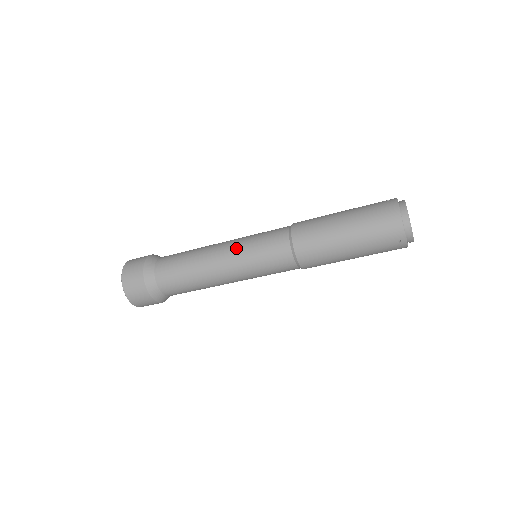
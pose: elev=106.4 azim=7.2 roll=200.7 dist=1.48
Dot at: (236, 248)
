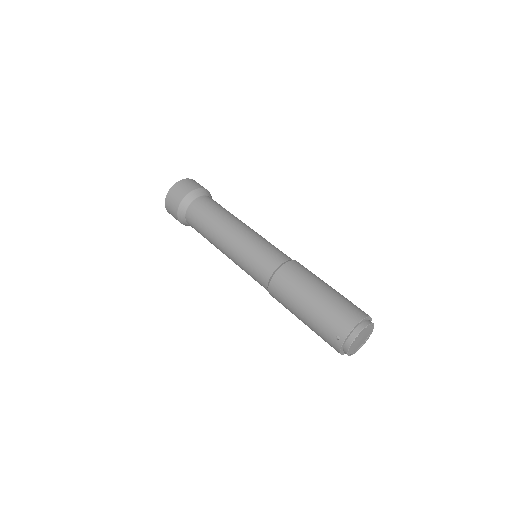
Dot at: (252, 235)
